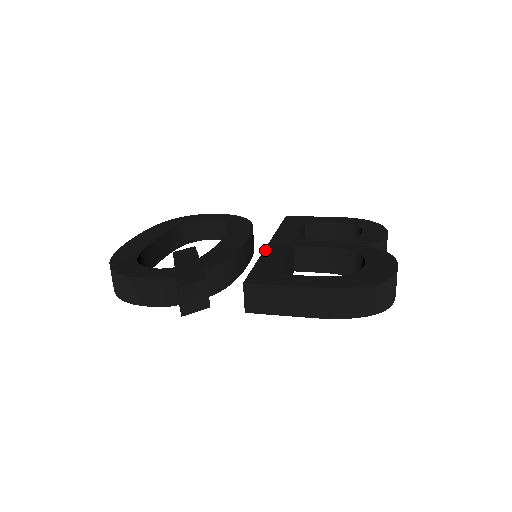
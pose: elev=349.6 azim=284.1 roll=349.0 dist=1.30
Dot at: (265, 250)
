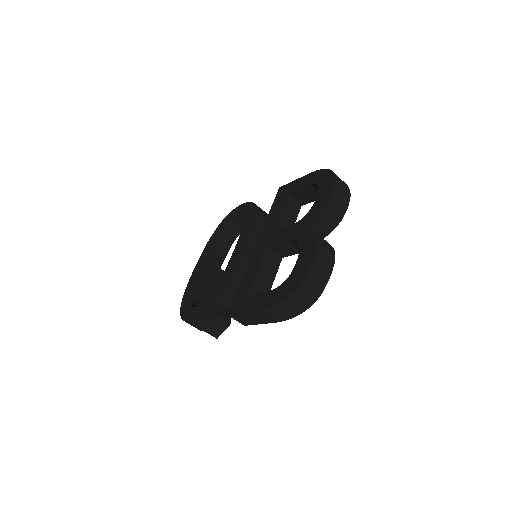
Dot at: (250, 260)
